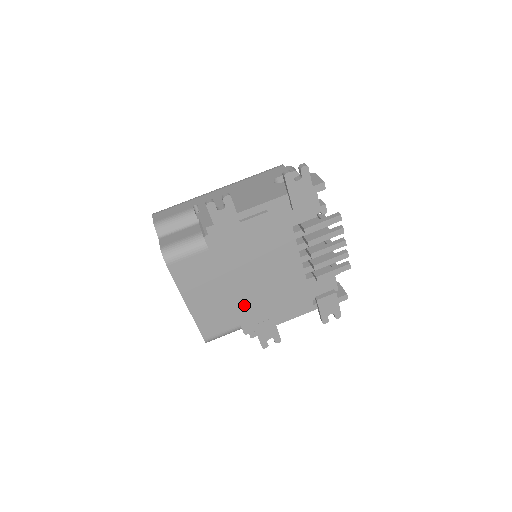
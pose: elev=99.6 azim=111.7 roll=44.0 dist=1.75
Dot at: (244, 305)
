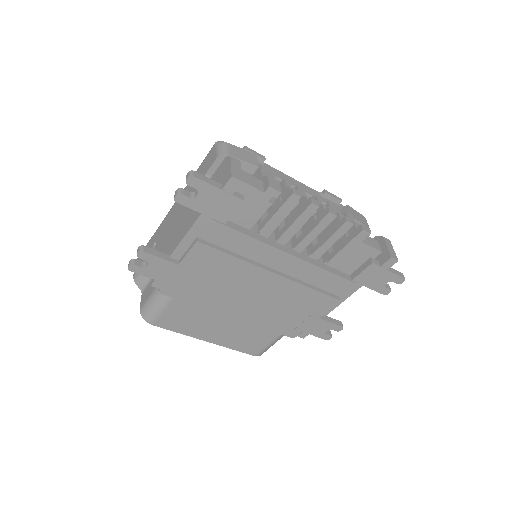
Dot at: (265, 319)
